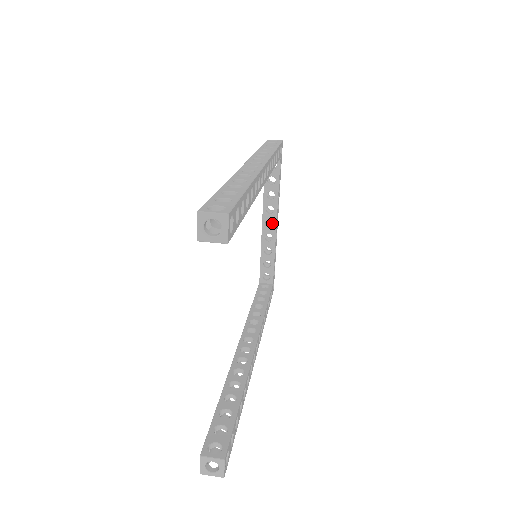
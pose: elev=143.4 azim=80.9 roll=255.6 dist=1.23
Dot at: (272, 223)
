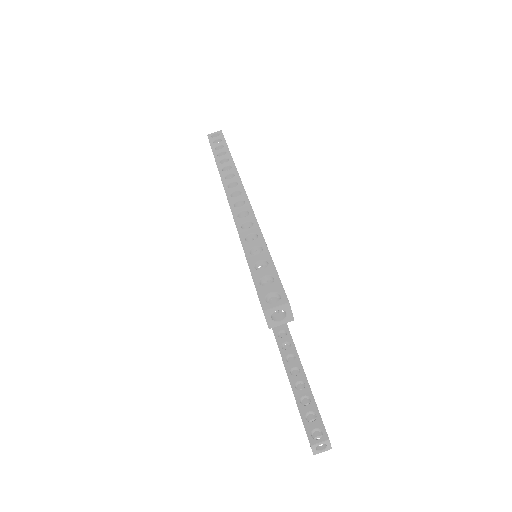
Dot at: occluded
